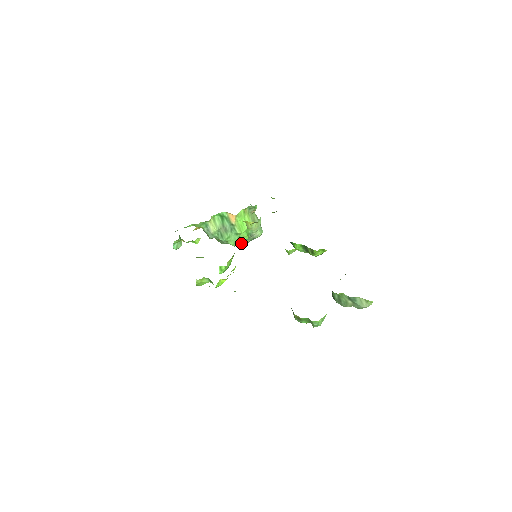
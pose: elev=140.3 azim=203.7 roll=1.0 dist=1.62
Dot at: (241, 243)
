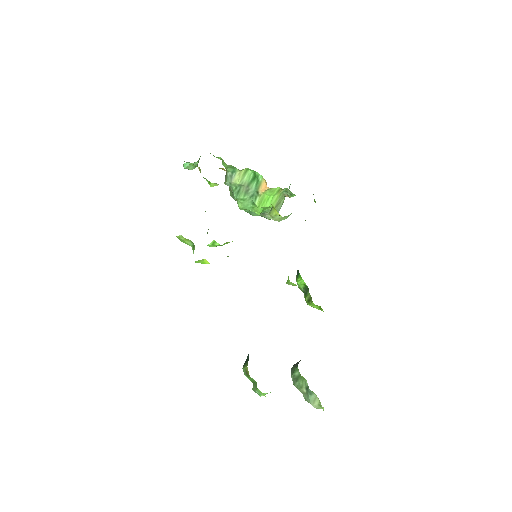
Dot at: (248, 210)
